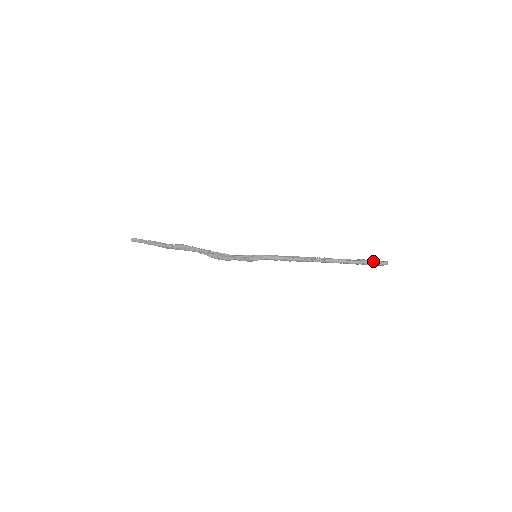
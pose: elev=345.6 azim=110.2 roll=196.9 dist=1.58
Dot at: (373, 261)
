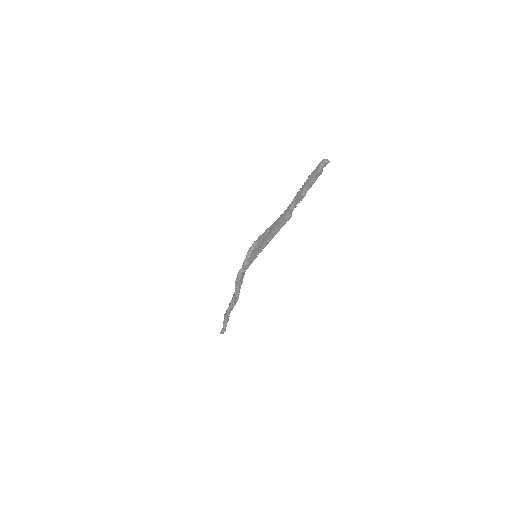
Dot at: occluded
